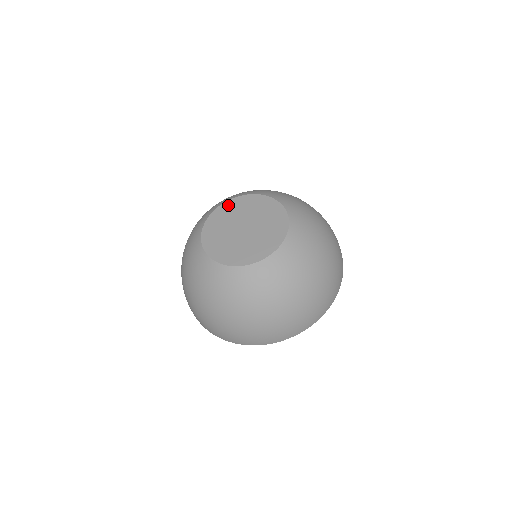
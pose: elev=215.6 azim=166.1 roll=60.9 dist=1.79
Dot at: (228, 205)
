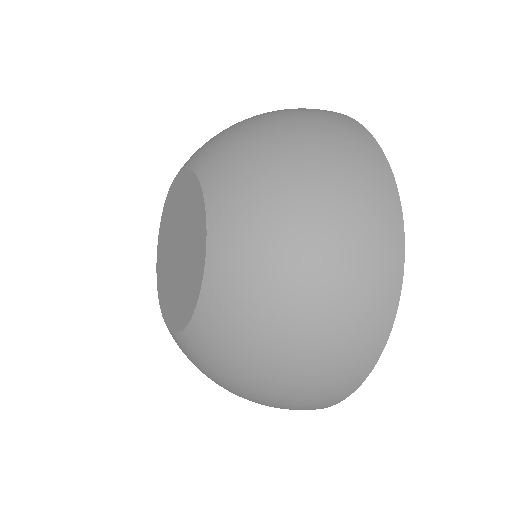
Dot at: (163, 221)
